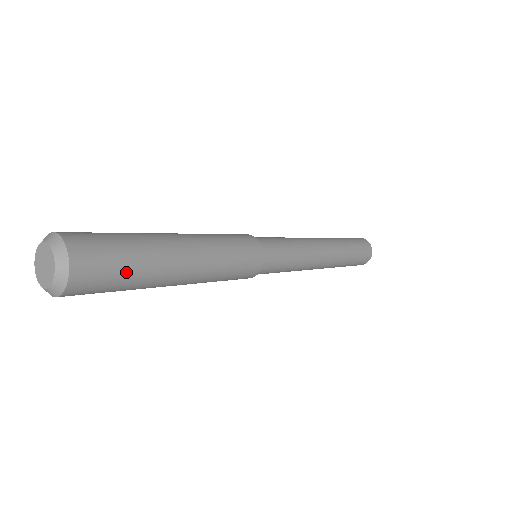
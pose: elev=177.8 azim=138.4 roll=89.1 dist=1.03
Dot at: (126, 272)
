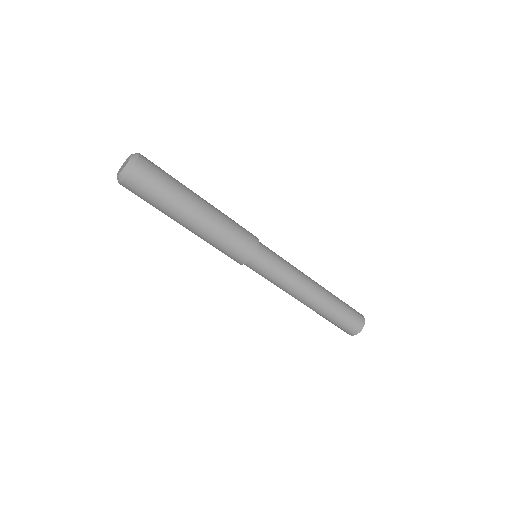
Dot at: (165, 185)
